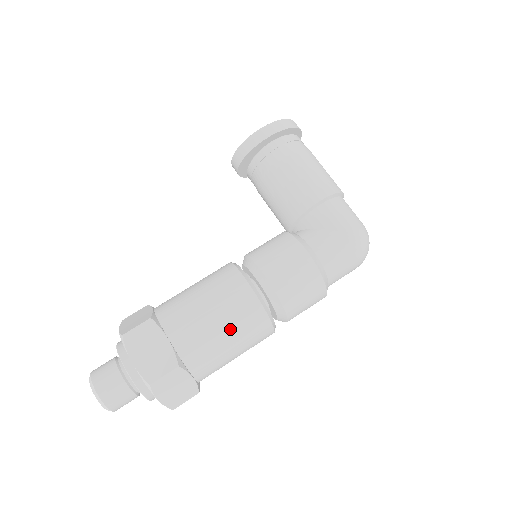
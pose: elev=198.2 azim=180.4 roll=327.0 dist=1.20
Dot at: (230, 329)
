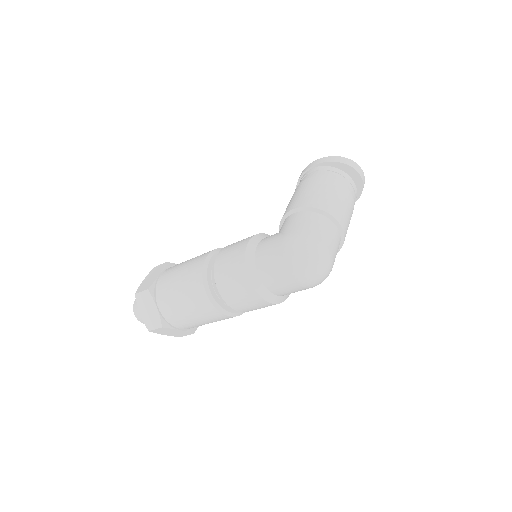
Dot at: (182, 280)
